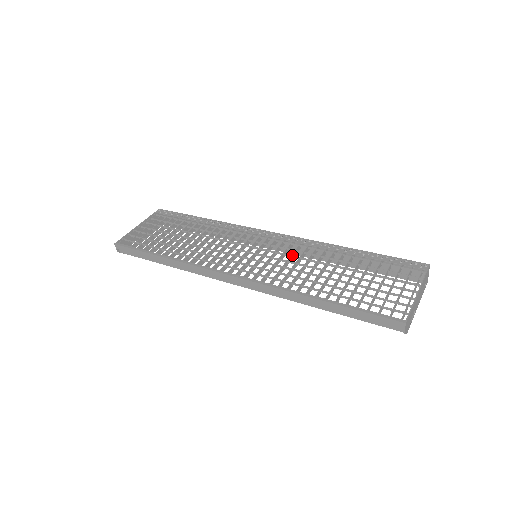
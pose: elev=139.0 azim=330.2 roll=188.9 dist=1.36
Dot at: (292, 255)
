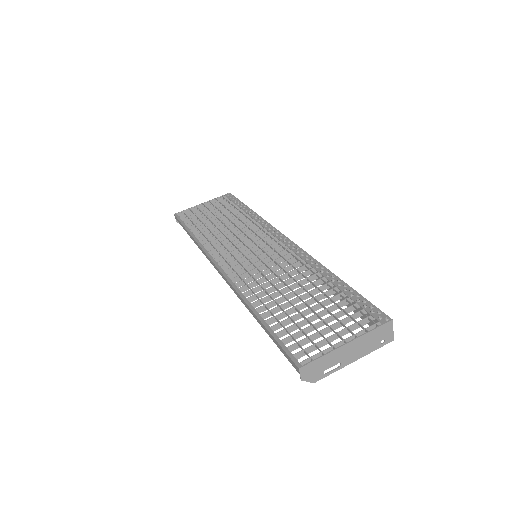
Dot at: (279, 264)
